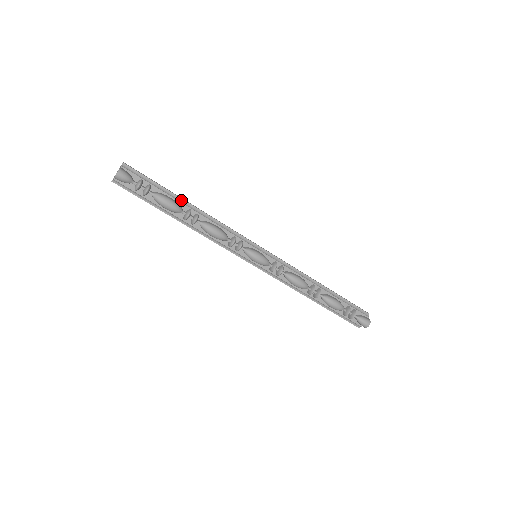
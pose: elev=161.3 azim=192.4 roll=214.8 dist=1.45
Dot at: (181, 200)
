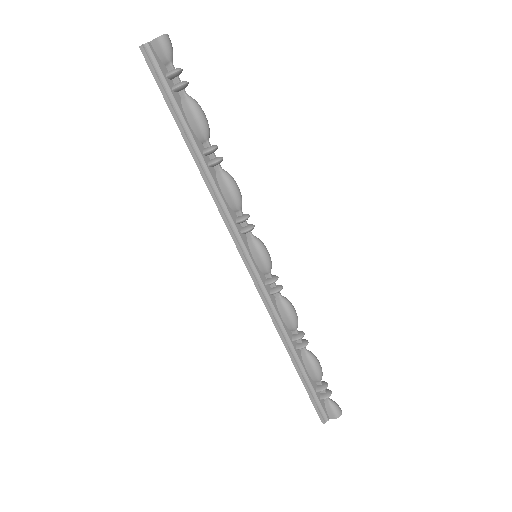
Dot at: occluded
